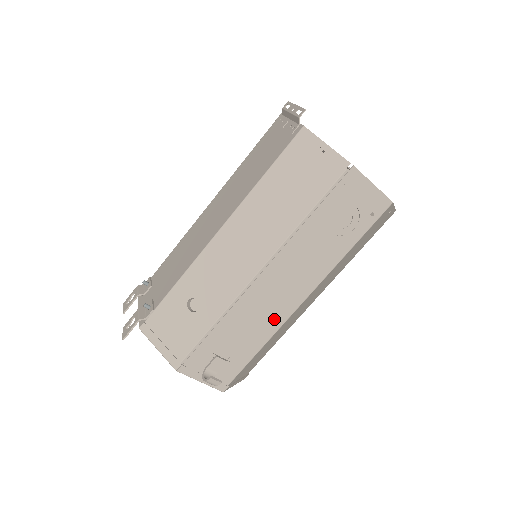
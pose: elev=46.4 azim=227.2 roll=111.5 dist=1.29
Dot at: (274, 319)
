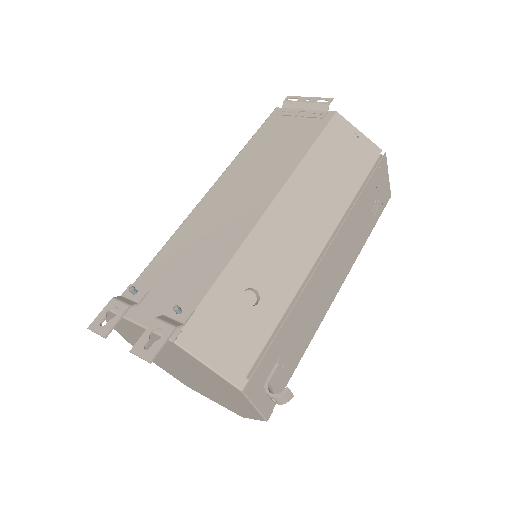
Dot at: (320, 312)
